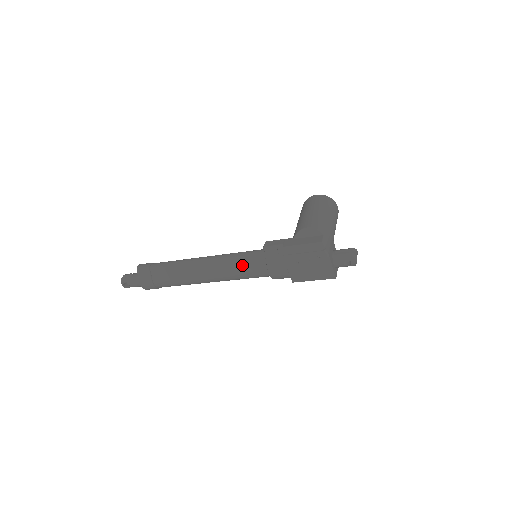
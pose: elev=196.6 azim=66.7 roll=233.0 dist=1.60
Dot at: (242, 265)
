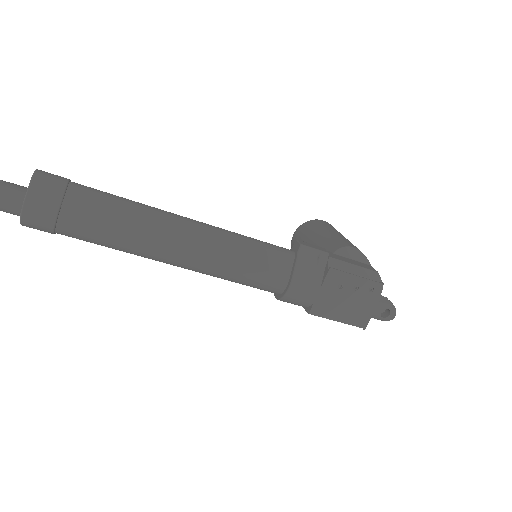
Dot at: (252, 257)
